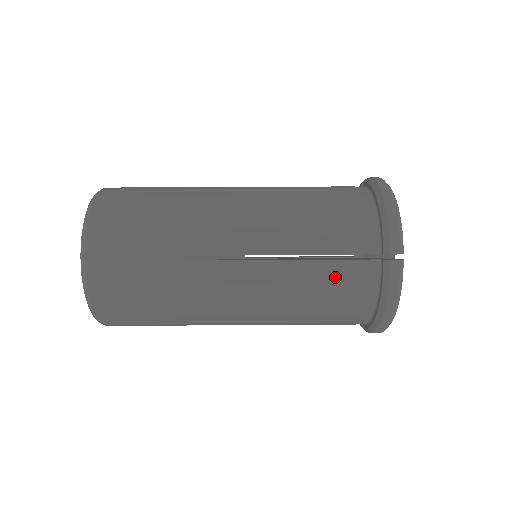
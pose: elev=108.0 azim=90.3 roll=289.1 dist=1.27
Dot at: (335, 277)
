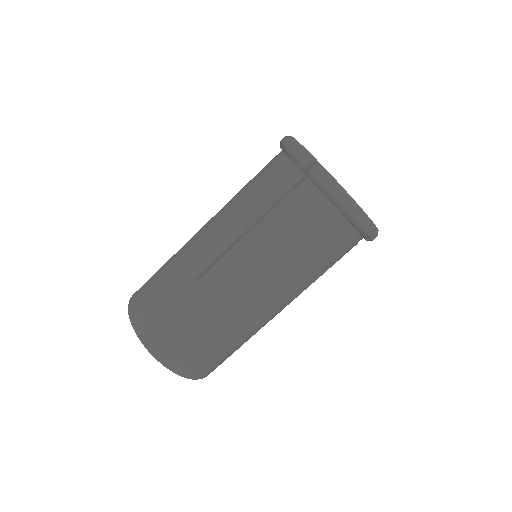
Dot at: occluded
